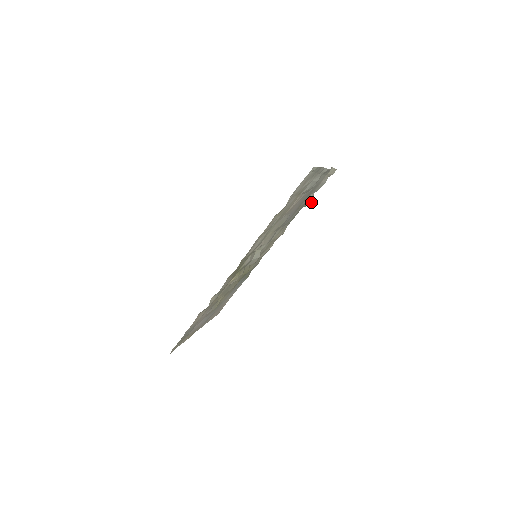
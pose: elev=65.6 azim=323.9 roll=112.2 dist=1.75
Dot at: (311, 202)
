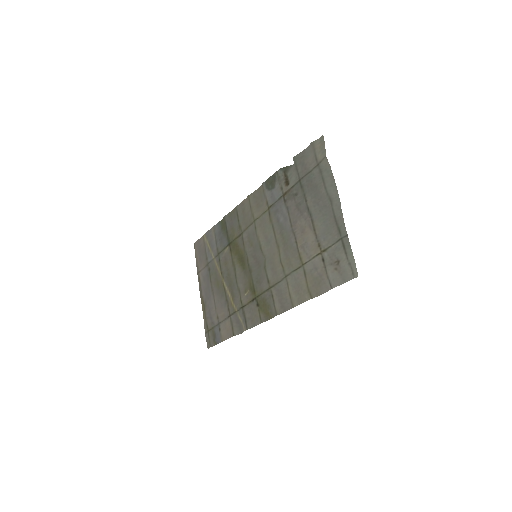
Dot at: (291, 167)
